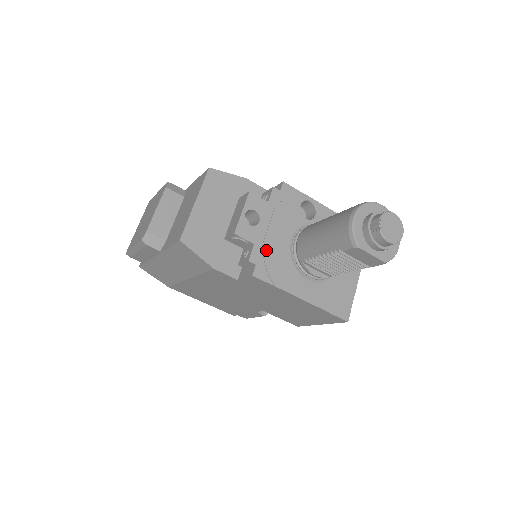
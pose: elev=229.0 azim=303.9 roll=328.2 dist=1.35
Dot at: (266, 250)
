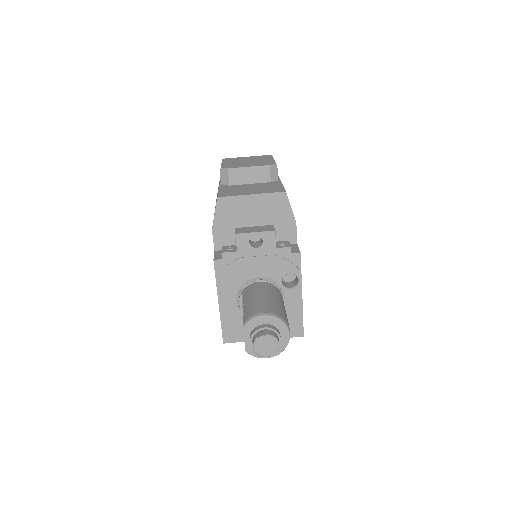
Dot at: (238, 262)
